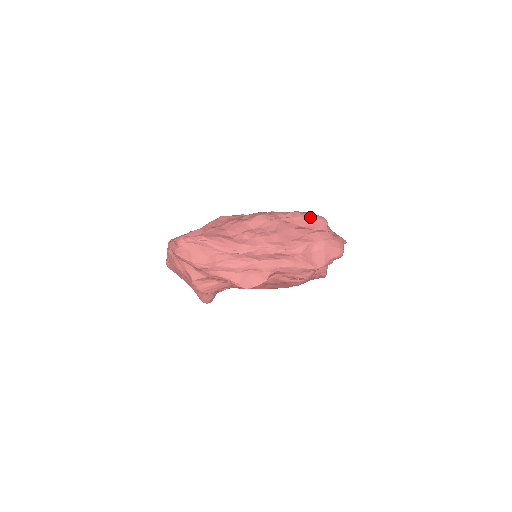
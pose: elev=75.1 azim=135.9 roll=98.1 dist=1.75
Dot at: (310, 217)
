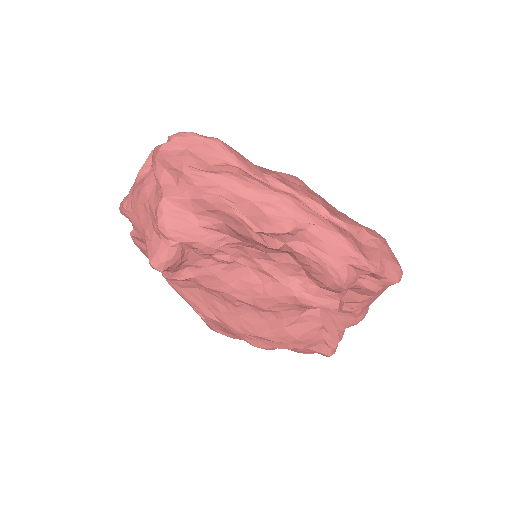
Dot at: occluded
